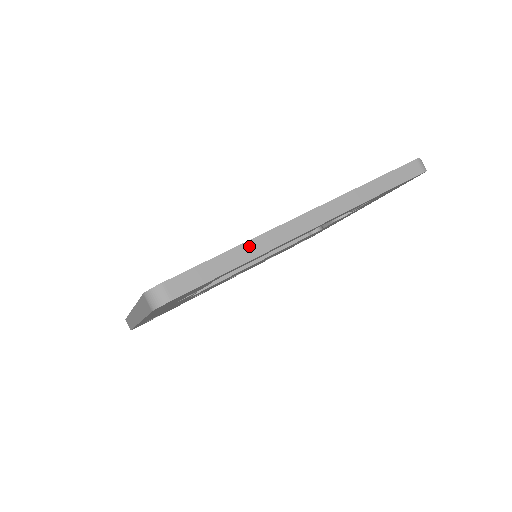
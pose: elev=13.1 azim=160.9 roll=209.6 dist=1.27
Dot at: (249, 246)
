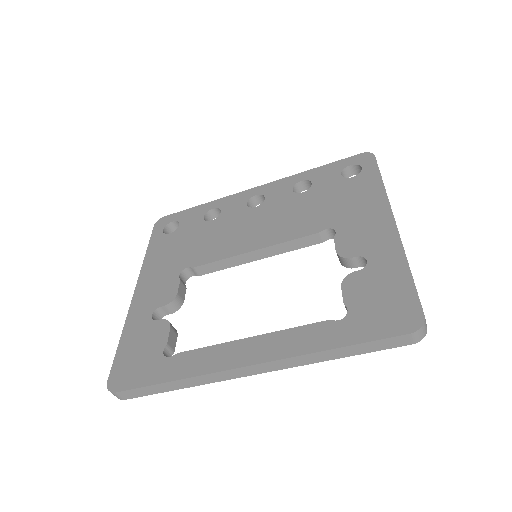
Dot at: (187, 381)
